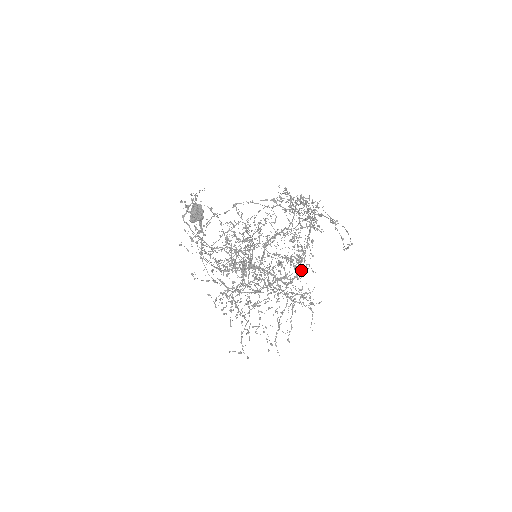
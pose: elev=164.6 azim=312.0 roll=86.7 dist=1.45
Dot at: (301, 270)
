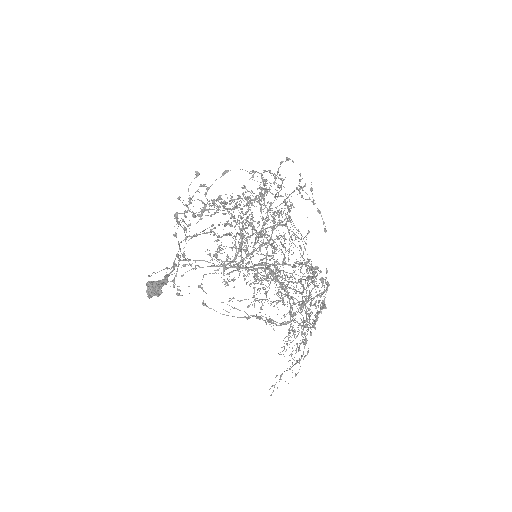
Dot at: occluded
